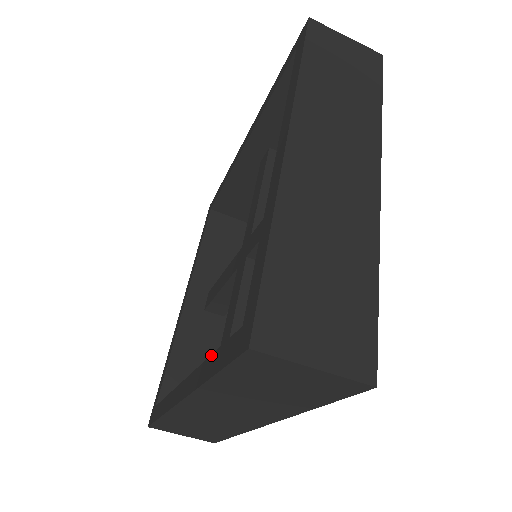
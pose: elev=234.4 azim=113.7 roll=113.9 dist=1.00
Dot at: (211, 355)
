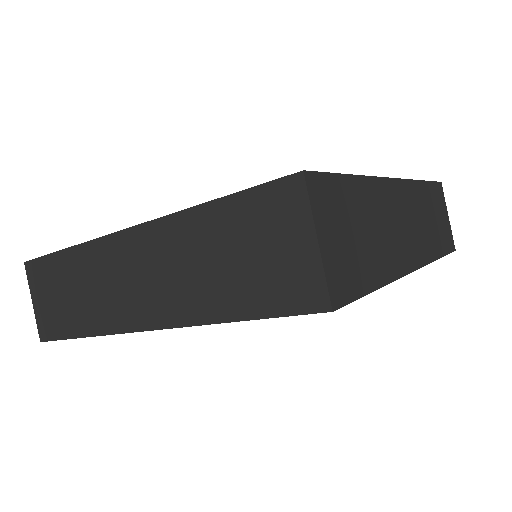
Dot at: occluded
